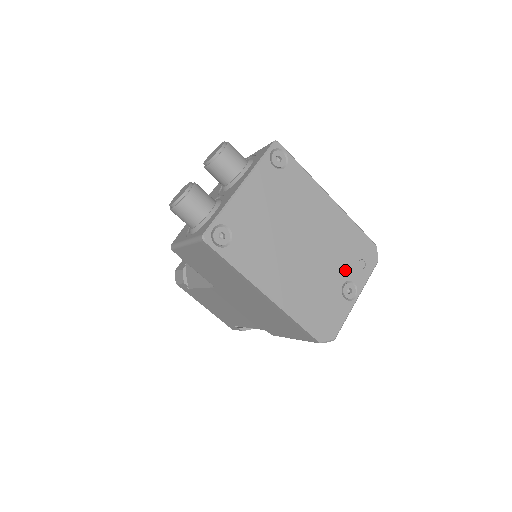
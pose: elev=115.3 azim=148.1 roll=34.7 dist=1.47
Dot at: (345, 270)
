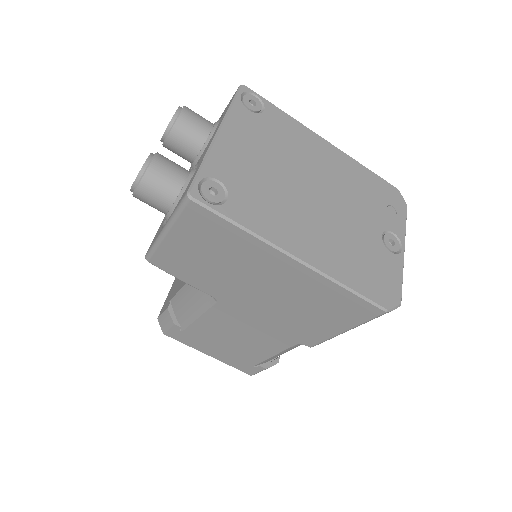
Dot at: (376, 219)
